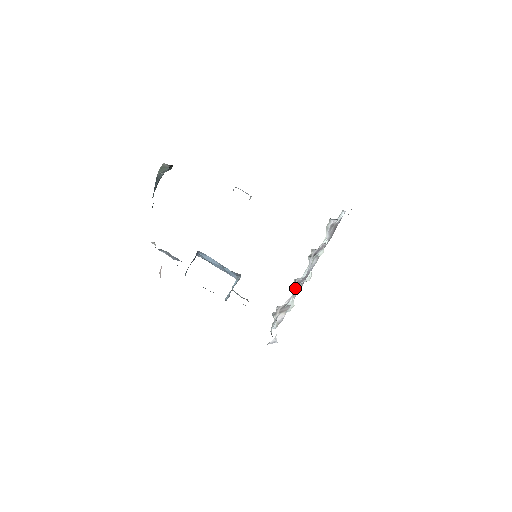
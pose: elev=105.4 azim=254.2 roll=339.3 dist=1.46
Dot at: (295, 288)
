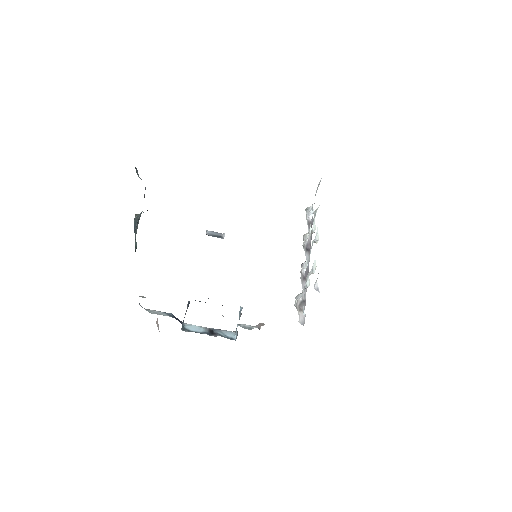
Dot at: (303, 283)
